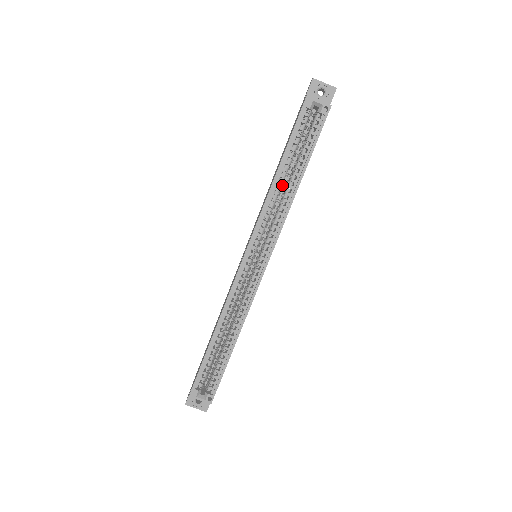
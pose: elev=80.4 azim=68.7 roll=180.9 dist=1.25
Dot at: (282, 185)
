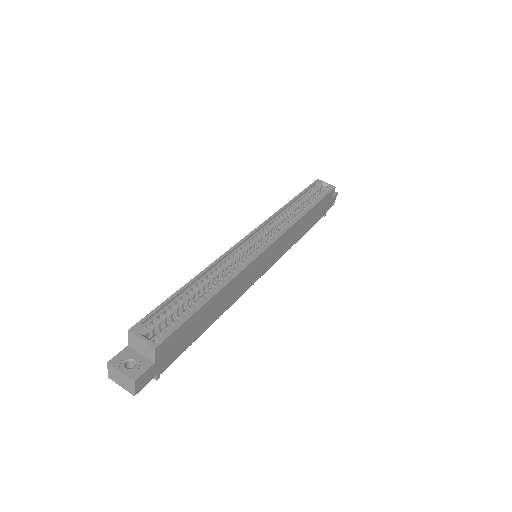
Dot at: occluded
